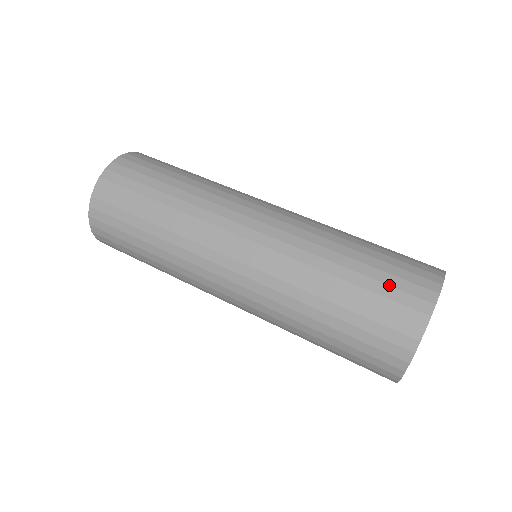
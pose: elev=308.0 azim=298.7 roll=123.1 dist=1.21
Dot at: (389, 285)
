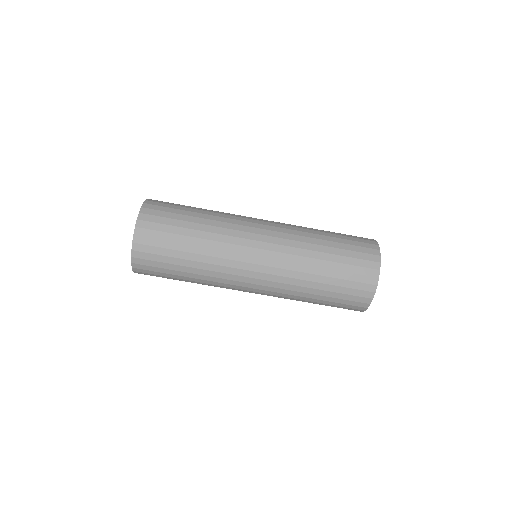
Dot at: (344, 300)
